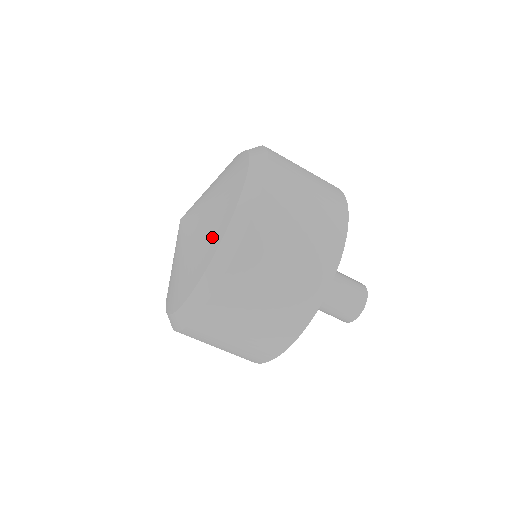
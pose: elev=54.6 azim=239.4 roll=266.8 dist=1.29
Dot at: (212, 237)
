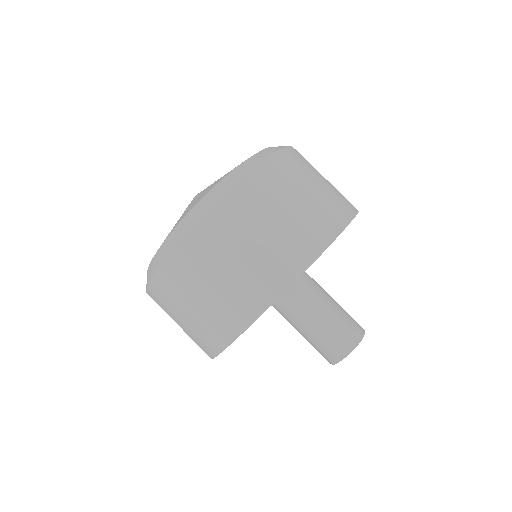
Dot at: occluded
